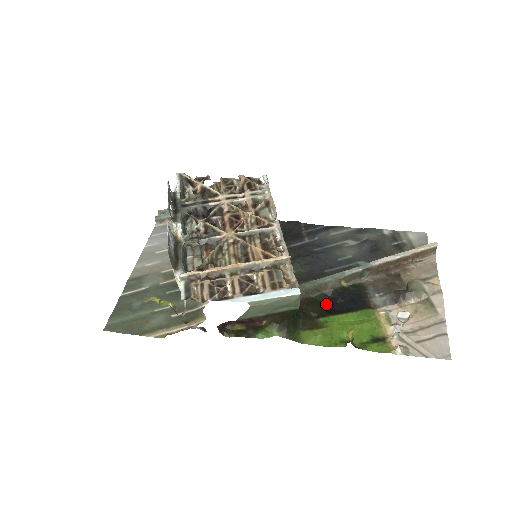
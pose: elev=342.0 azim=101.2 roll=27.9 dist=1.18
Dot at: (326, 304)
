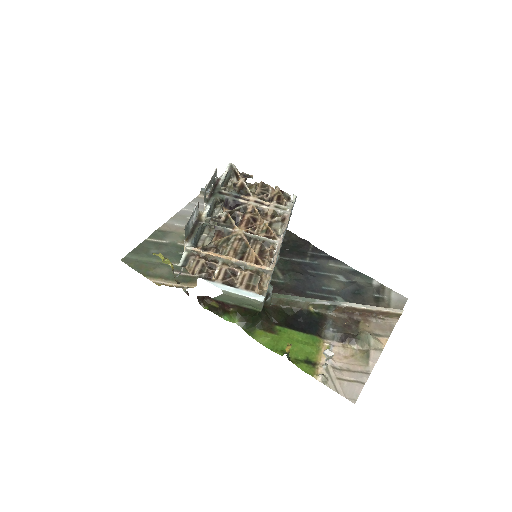
Dot at: (289, 317)
